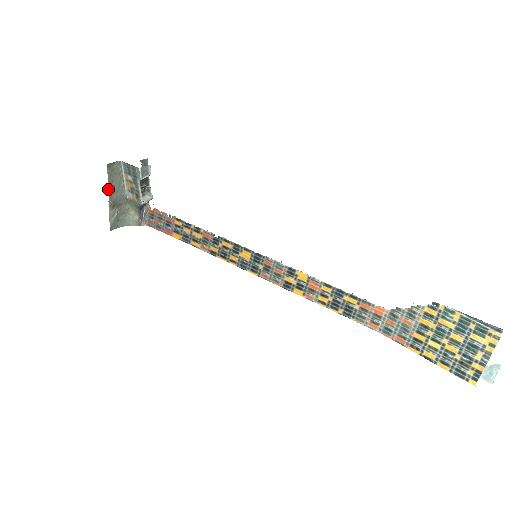
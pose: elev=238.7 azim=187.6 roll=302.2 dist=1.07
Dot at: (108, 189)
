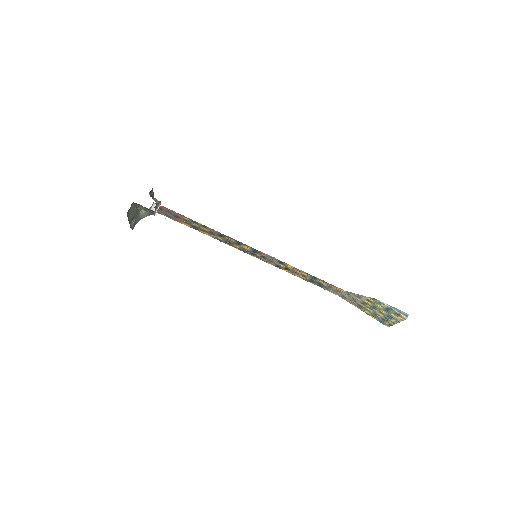
Dot at: (128, 220)
